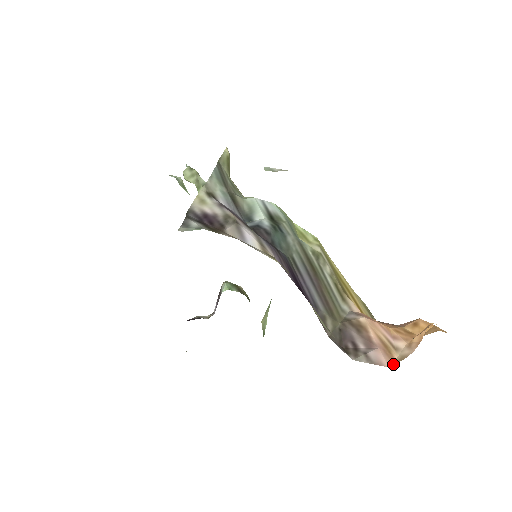
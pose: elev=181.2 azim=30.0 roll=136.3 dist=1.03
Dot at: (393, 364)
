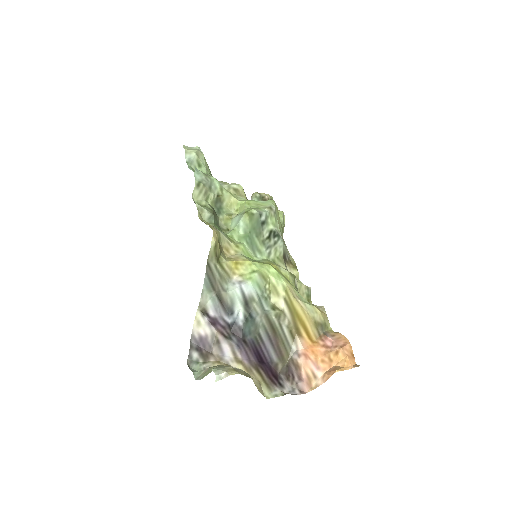
Dot at: (309, 391)
